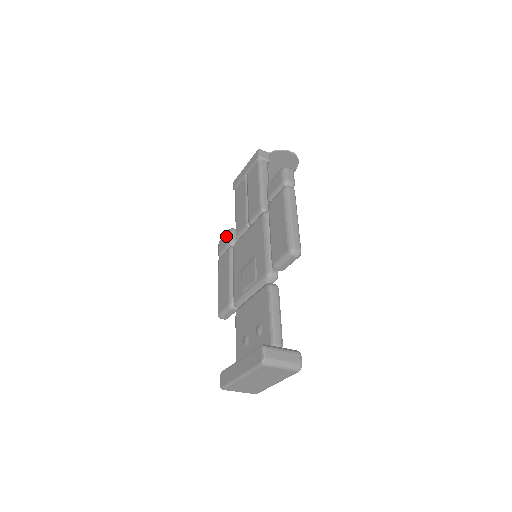
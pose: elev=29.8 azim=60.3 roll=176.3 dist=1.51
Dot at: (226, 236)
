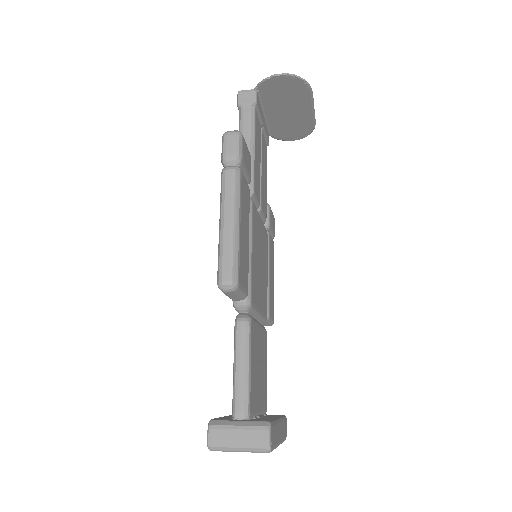
Dot at: occluded
